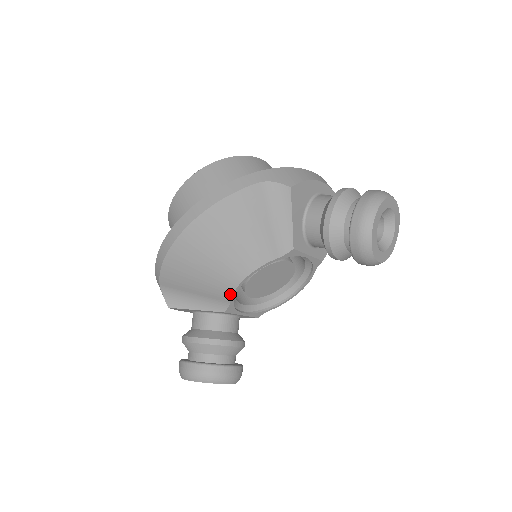
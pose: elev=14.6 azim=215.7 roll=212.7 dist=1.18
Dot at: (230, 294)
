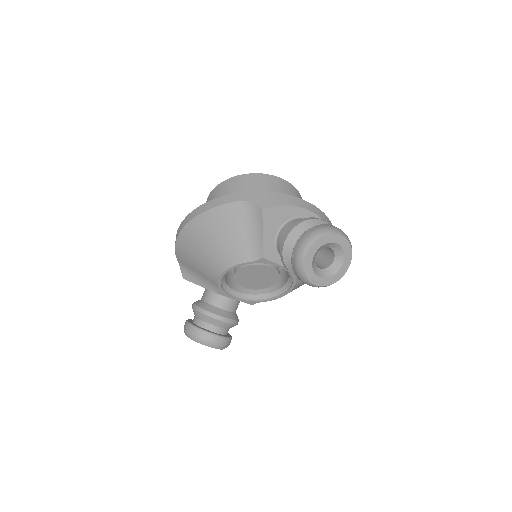
Dot at: (217, 280)
